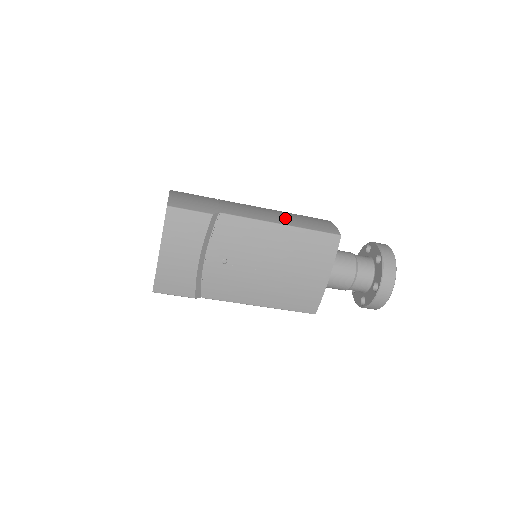
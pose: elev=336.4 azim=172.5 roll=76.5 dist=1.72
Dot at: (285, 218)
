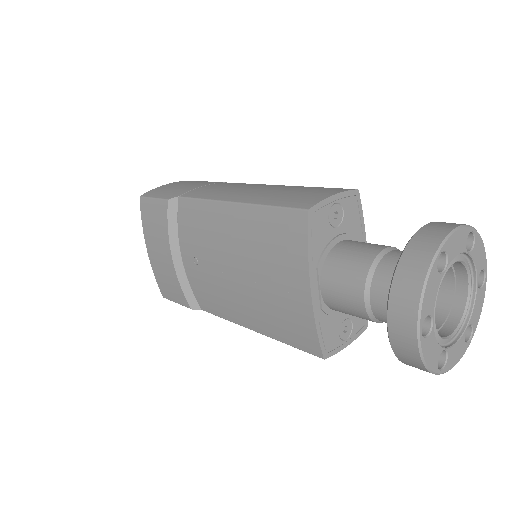
Dot at: (255, 193)
